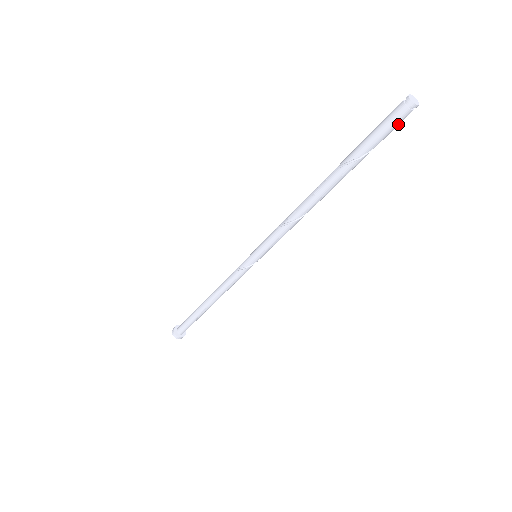
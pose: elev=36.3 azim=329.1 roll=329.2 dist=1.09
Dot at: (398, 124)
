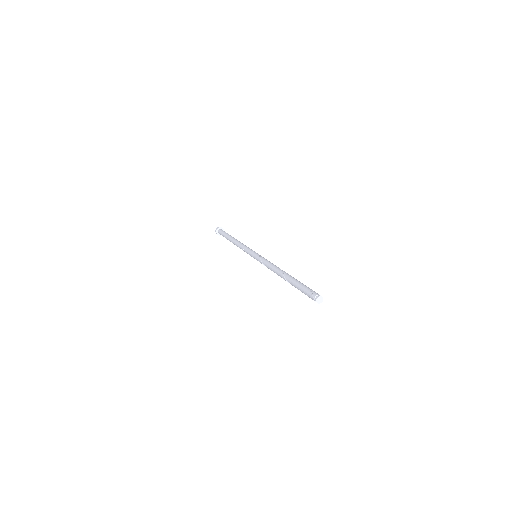
Dot at: occluded
